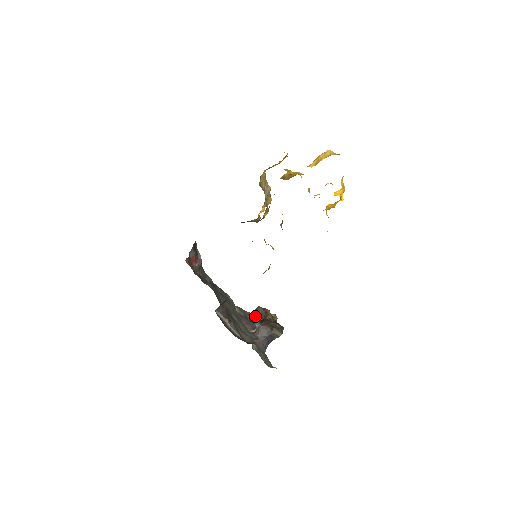
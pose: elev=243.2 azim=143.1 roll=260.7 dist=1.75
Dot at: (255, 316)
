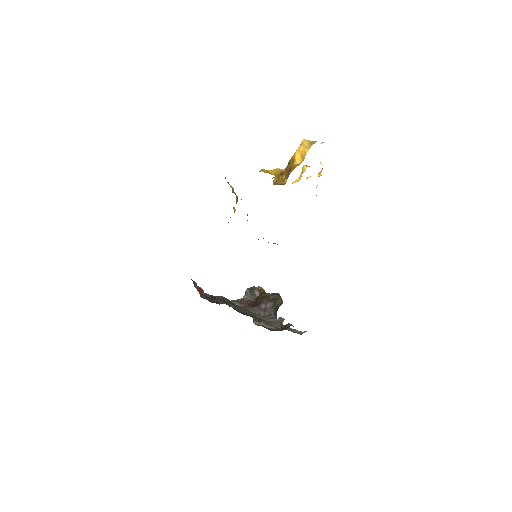
Dot at: (248, 299)
